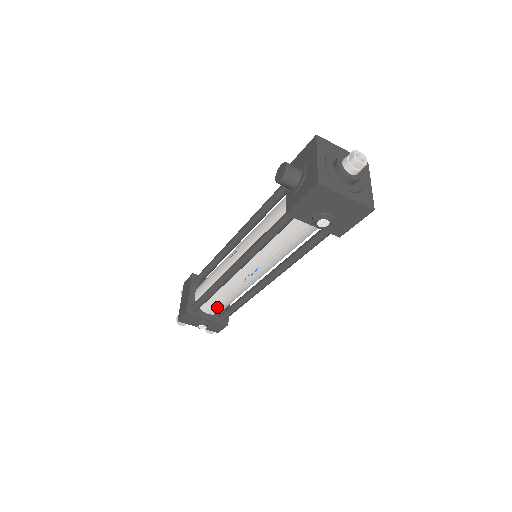
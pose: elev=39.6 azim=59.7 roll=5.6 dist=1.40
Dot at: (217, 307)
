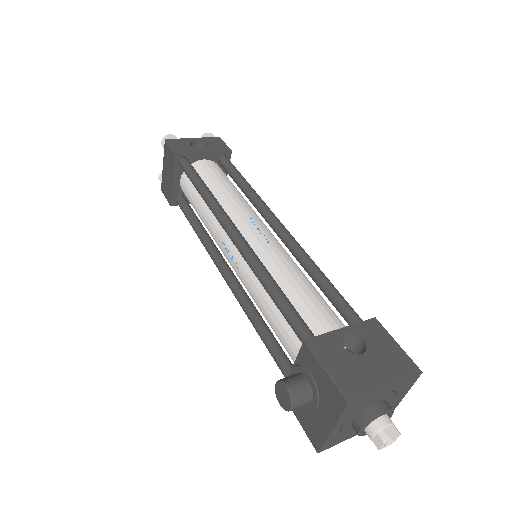
Dot at: occluded
